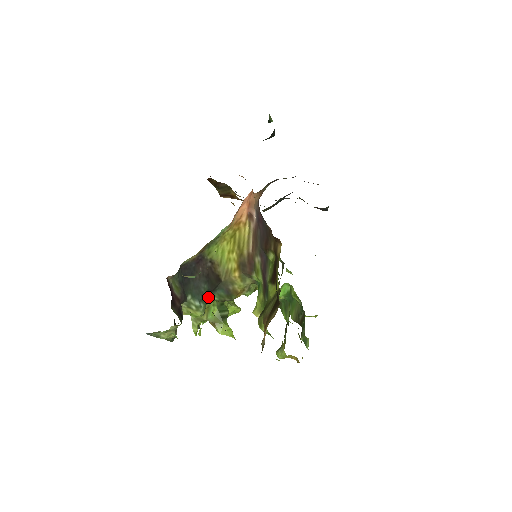
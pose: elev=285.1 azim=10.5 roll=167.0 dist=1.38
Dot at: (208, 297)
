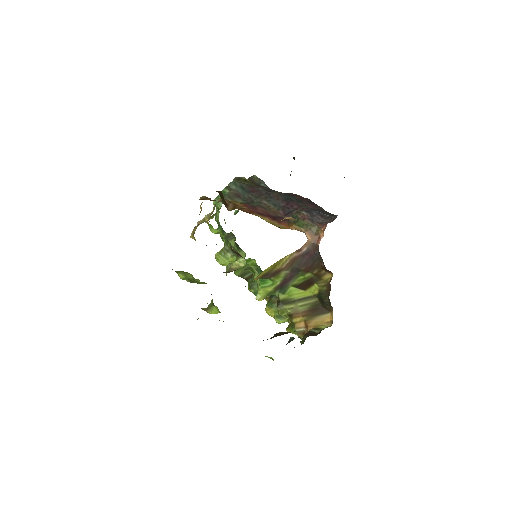
Dot at: occluded
